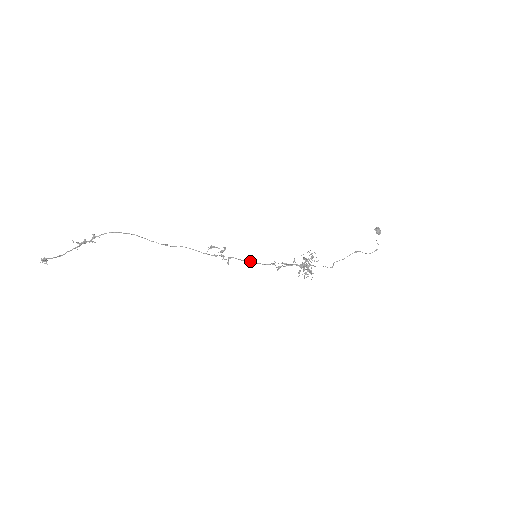
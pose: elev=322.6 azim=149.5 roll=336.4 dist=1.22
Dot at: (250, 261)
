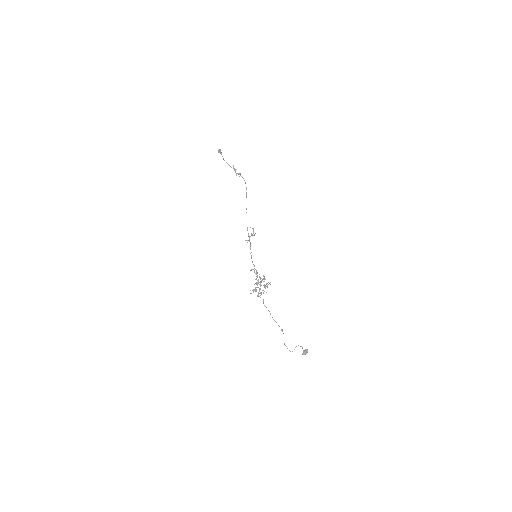
Dot at: occluded
